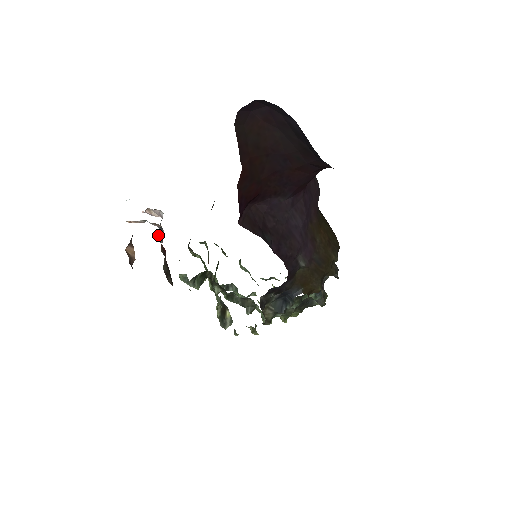
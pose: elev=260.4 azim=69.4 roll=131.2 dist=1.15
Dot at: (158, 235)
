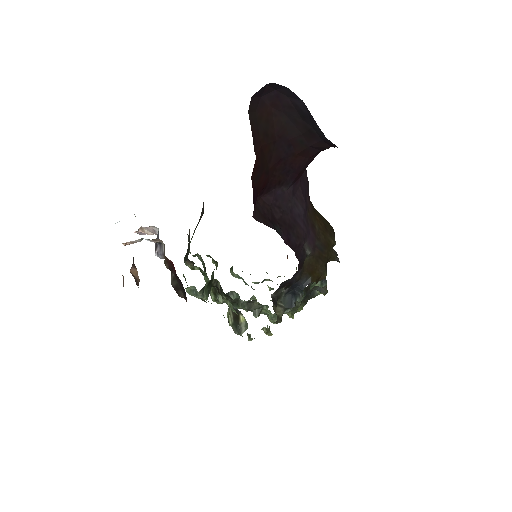
Dot at: (157, 252)
